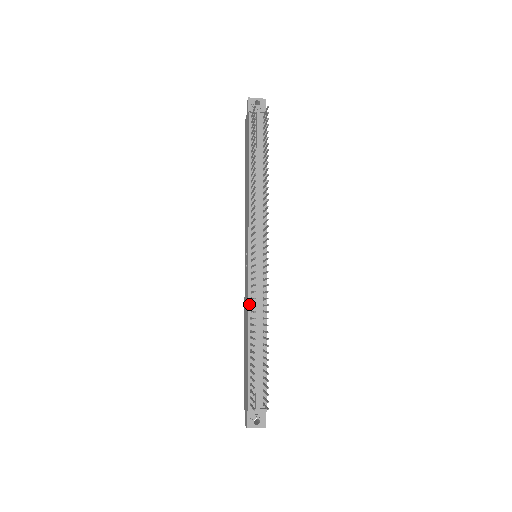
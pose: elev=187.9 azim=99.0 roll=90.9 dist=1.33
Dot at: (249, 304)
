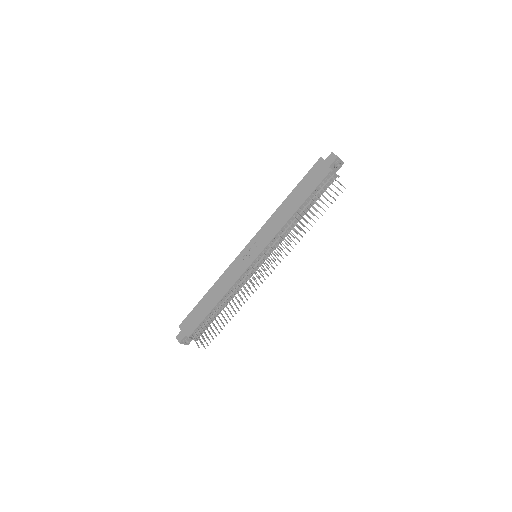
Dot at: (233, 286)
